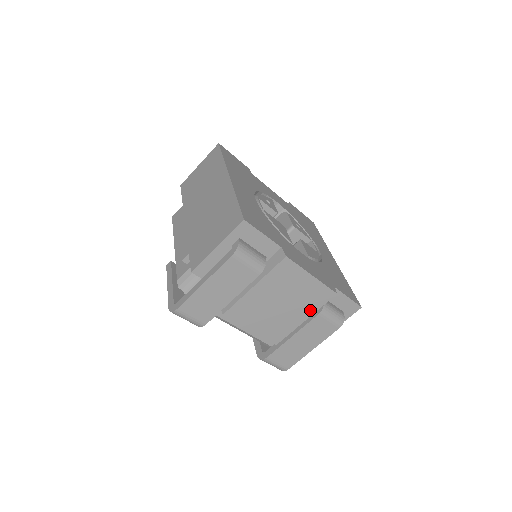
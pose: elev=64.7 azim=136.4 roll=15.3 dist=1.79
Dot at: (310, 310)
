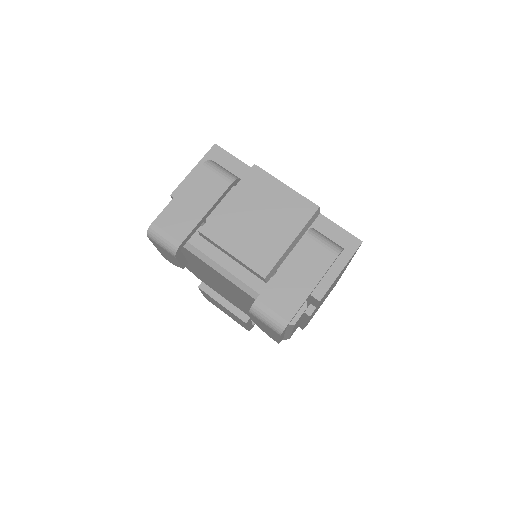
Dot at: (294, 228)
